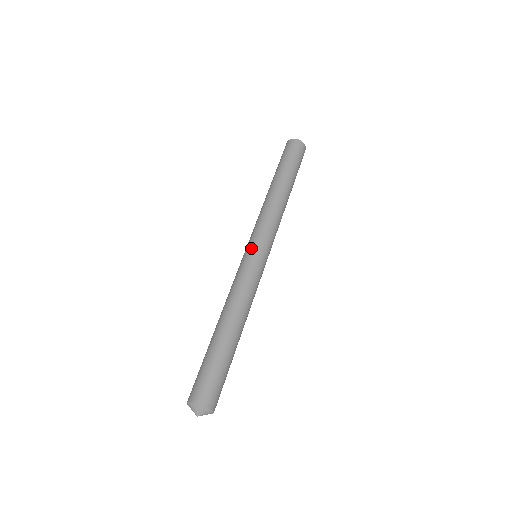
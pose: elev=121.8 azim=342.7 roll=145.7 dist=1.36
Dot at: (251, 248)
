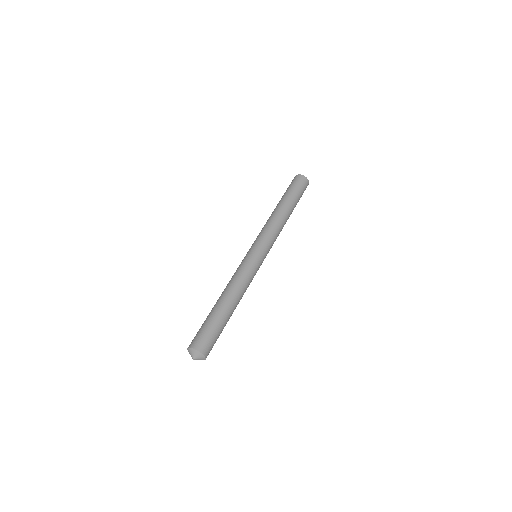
Dot at: (259, 251)
